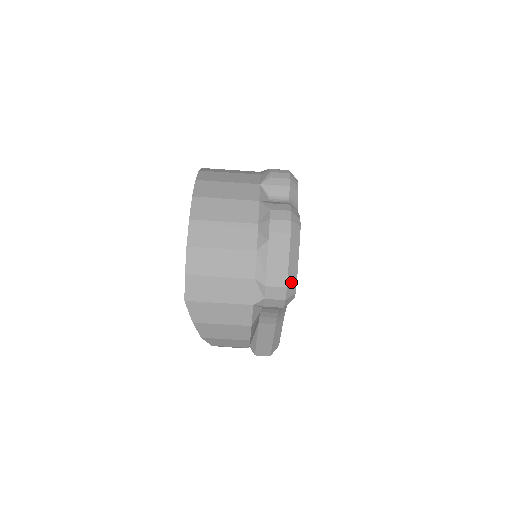
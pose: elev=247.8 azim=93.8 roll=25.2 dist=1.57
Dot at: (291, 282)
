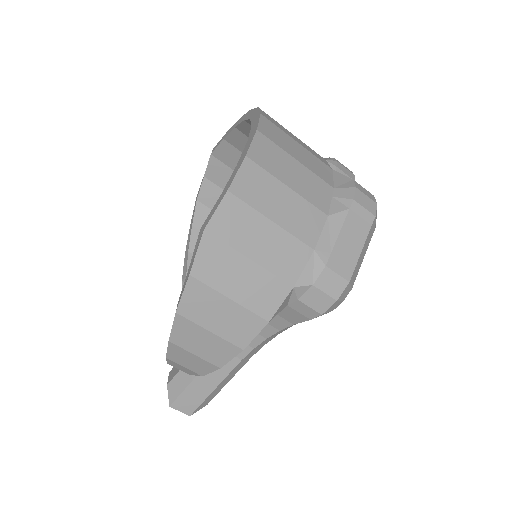
Dot at: (352, 279)
